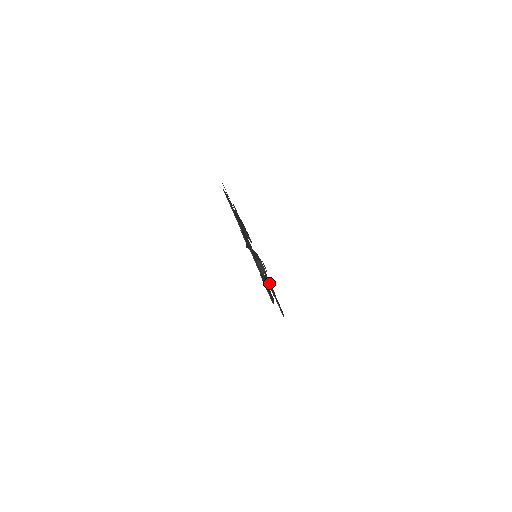
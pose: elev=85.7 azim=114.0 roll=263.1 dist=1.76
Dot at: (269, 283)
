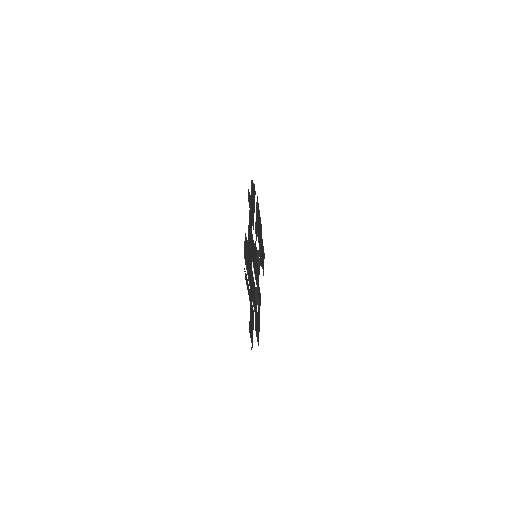
Dot at: (260, 243)
